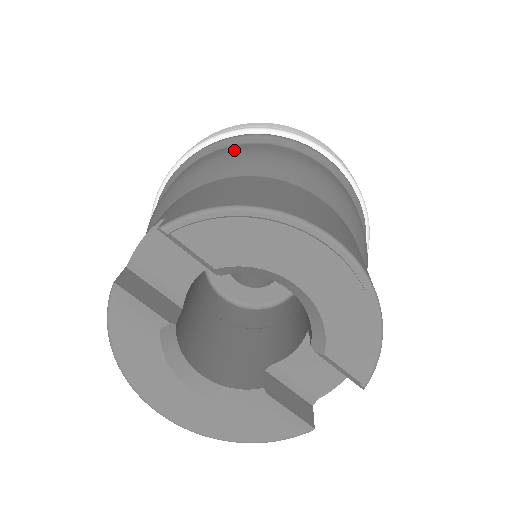
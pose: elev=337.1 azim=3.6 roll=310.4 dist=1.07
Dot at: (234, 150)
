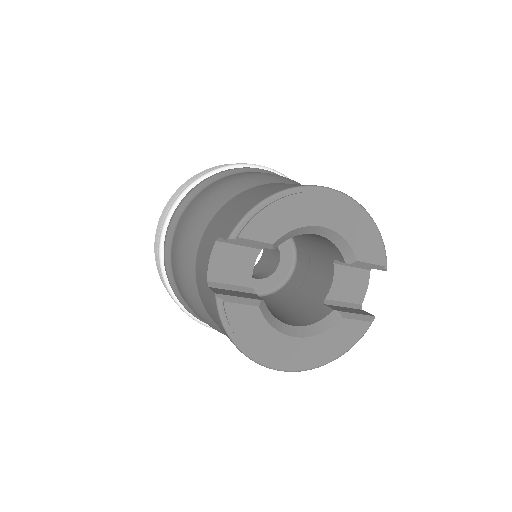
Dot at: (208, 191)
